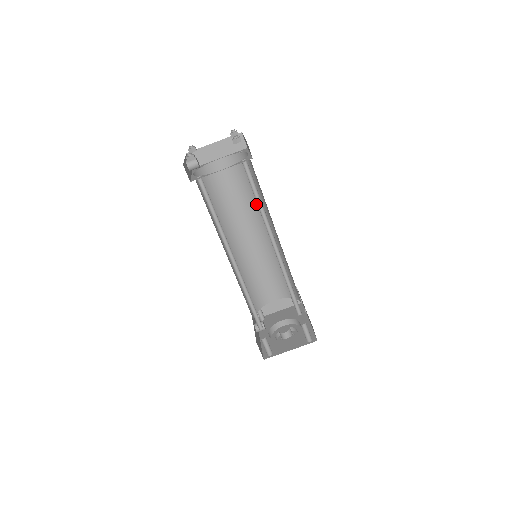
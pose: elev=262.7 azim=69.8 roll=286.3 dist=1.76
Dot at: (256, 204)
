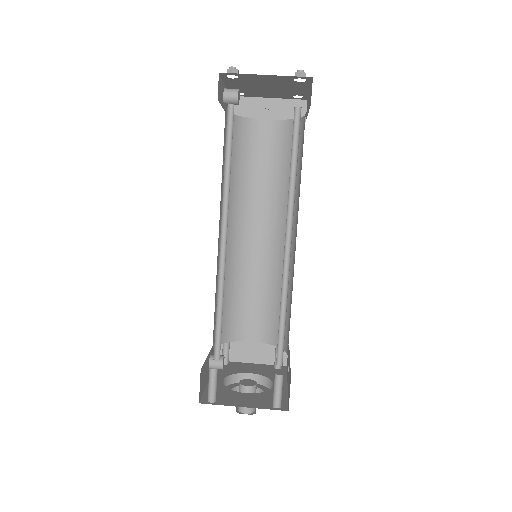
Dot at: (286, 194)
